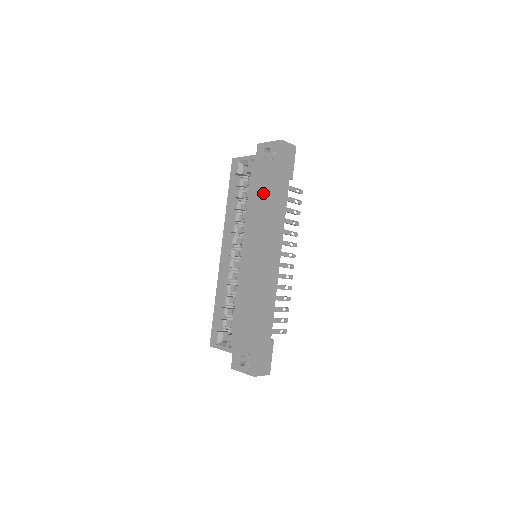
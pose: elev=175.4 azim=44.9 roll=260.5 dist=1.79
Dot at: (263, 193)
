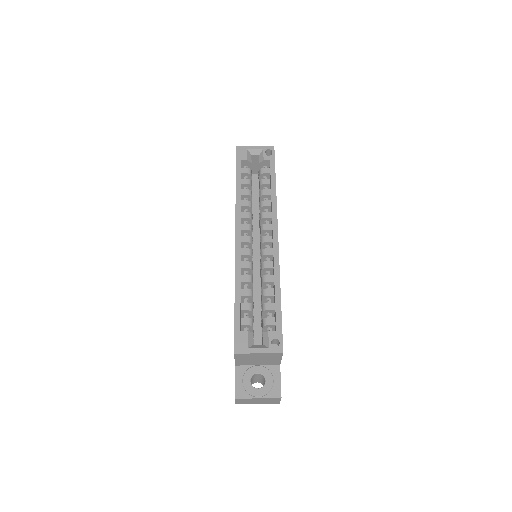
Dot at: occluded
